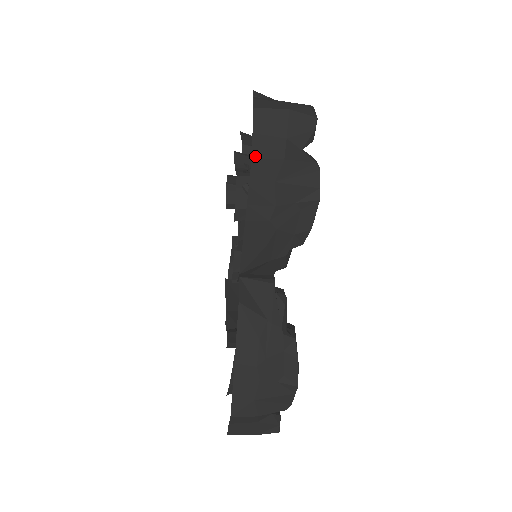
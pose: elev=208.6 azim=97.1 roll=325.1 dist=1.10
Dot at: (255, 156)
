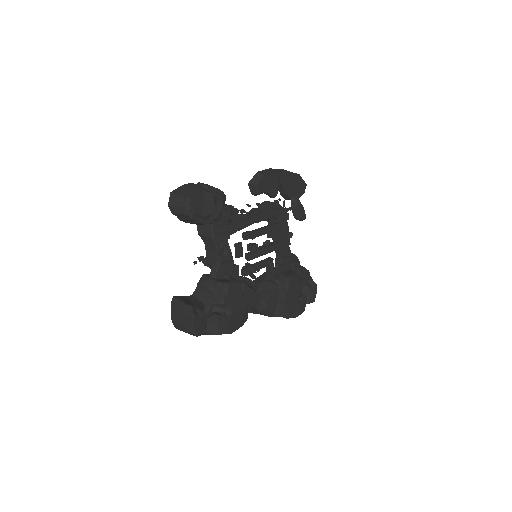
Dot at: occluded
